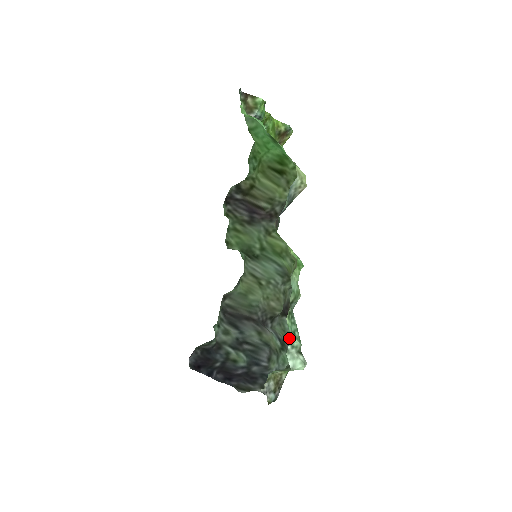
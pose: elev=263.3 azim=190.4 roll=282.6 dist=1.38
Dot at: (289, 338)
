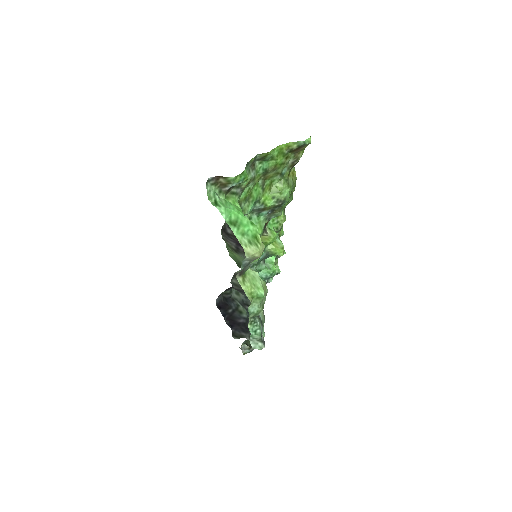
Dot at: occluded
